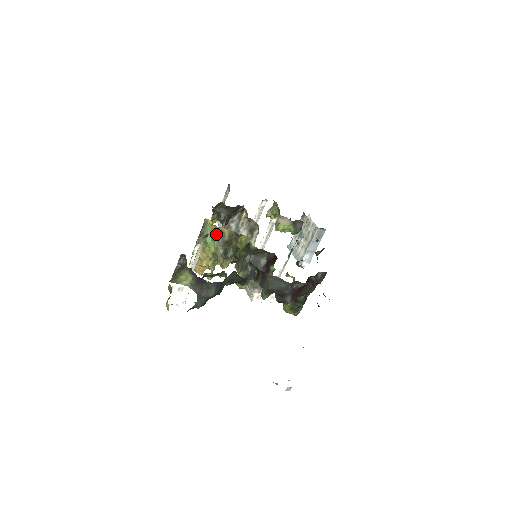
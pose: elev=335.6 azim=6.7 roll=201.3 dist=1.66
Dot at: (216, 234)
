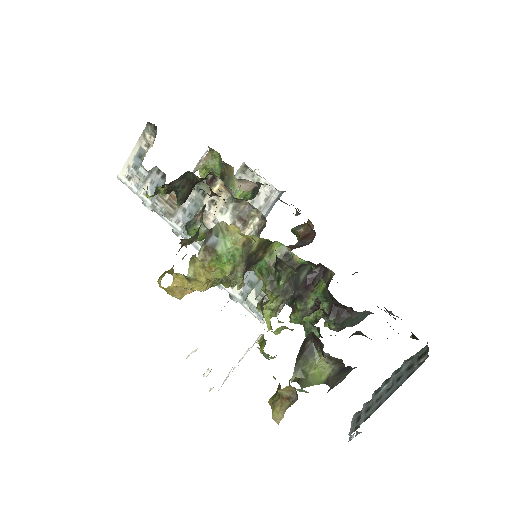
Dot at: (242, 246)
